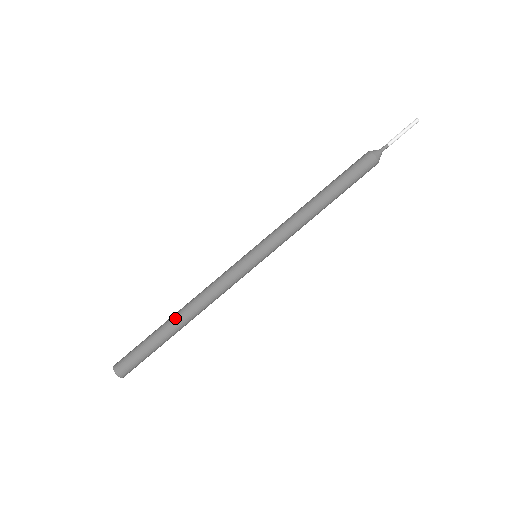
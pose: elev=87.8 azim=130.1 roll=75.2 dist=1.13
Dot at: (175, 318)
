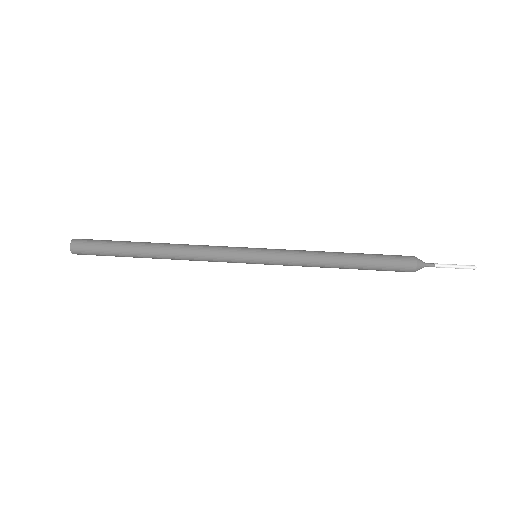
Dot at: (152, 247)
